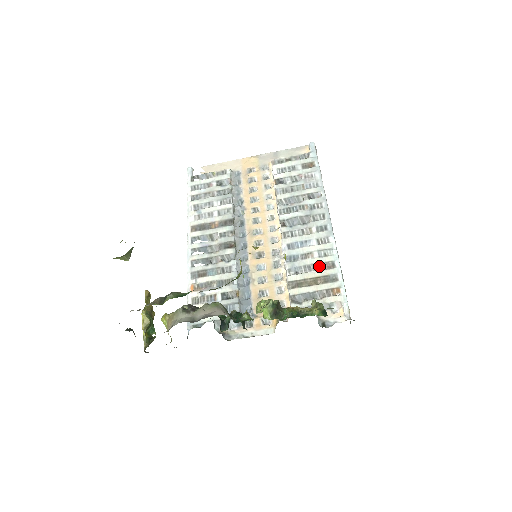
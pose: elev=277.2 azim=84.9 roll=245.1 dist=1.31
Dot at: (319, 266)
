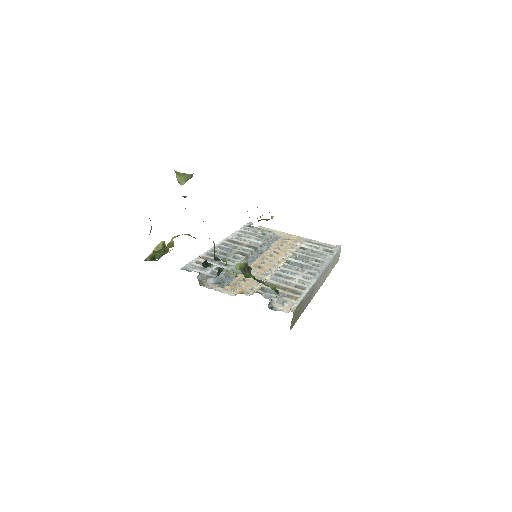
Dot at: (294, 285)
